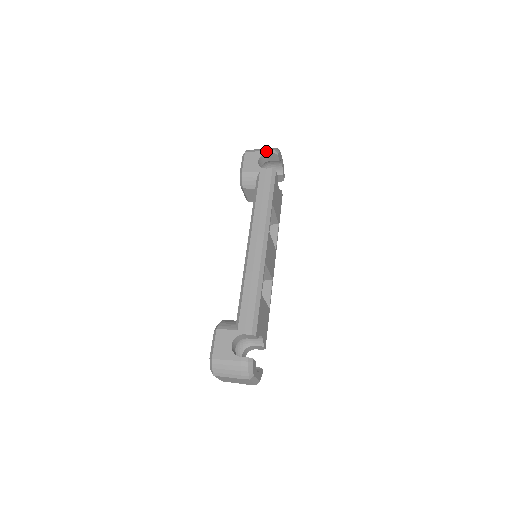
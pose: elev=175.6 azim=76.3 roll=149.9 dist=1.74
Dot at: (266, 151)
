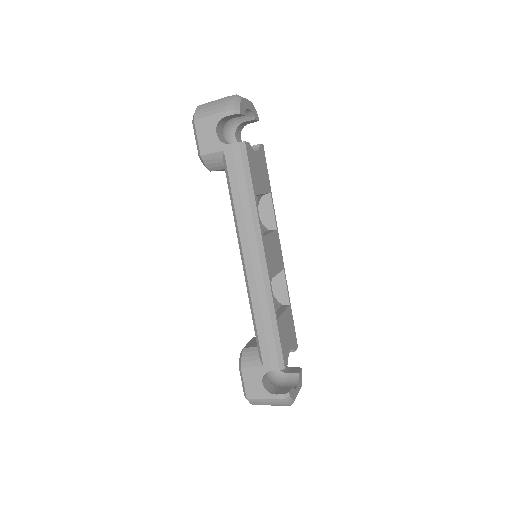
Dot at: (222, 113)
